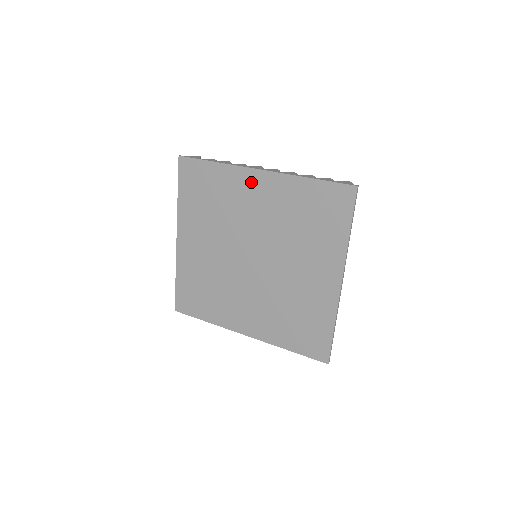
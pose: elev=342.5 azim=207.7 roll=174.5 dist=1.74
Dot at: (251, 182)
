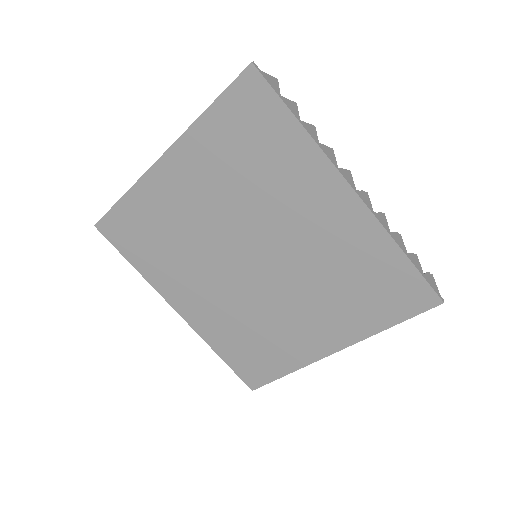
Dot at: (329, 192)
